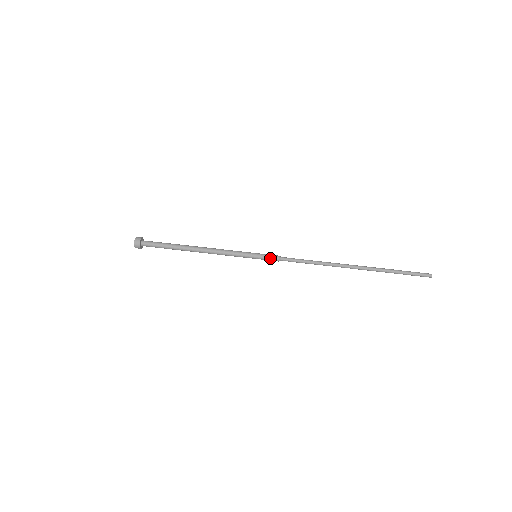
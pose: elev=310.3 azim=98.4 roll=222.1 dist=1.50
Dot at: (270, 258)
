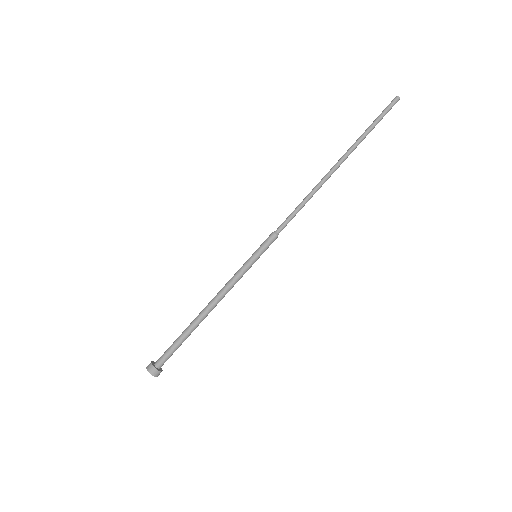
Dot at: occluded
